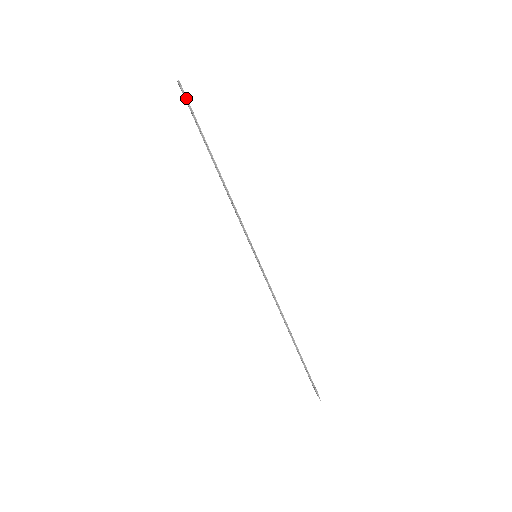
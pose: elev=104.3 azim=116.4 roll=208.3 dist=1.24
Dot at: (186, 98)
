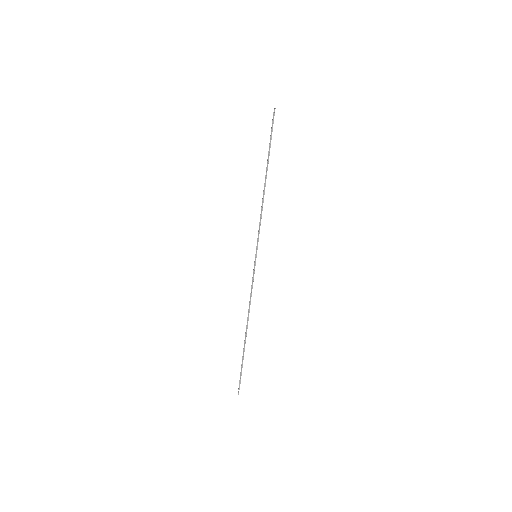
Dot at: (273, 122)
